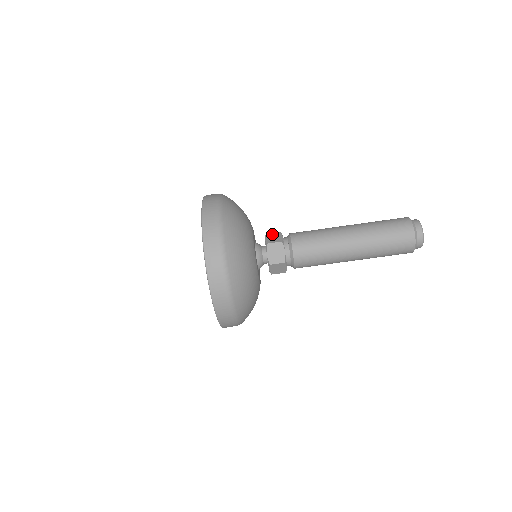
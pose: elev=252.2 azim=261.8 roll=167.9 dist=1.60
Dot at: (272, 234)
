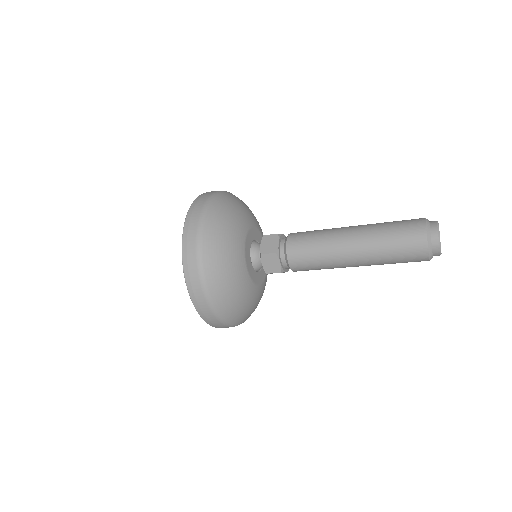
Dot at: (269, 237)
